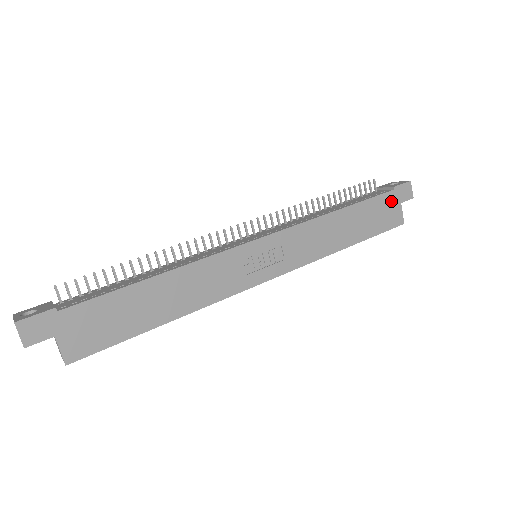
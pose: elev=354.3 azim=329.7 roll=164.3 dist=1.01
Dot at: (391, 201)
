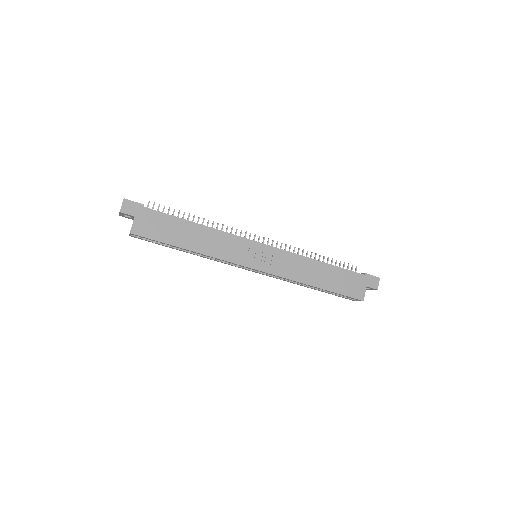
Dot at: (359, 280)
